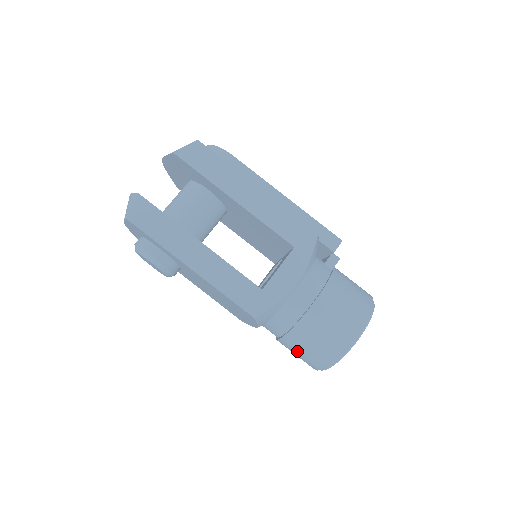
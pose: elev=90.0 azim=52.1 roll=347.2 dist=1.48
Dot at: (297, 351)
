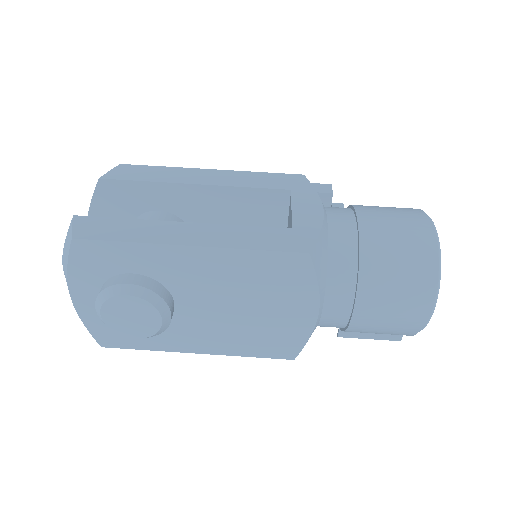
Dot at: (387, 298)
